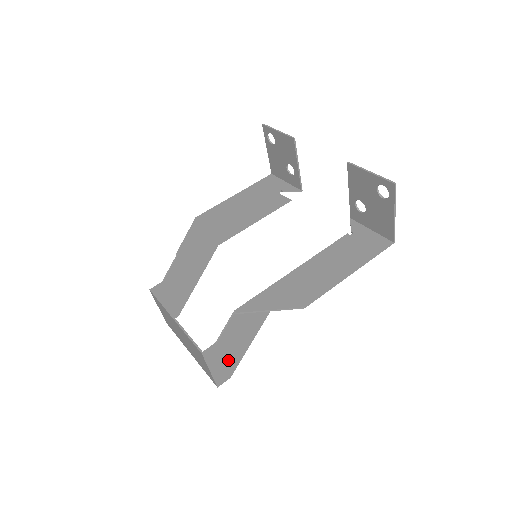
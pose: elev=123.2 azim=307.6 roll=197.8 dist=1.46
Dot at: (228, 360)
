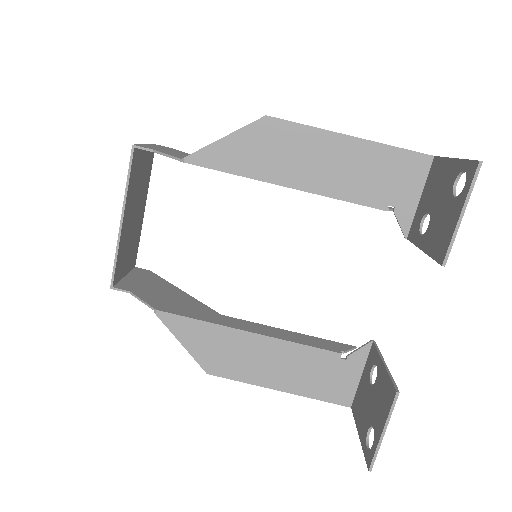
Dot at: (147, 282)
